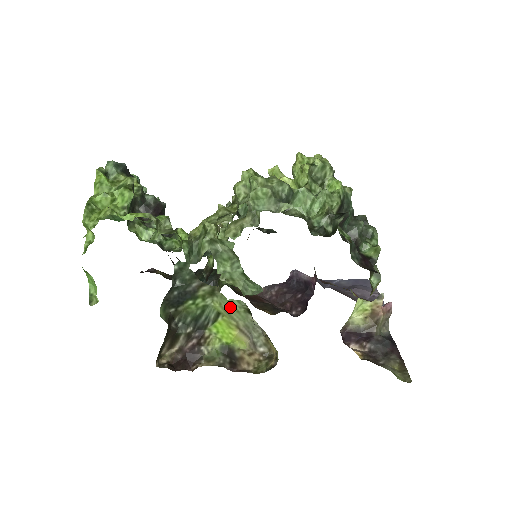
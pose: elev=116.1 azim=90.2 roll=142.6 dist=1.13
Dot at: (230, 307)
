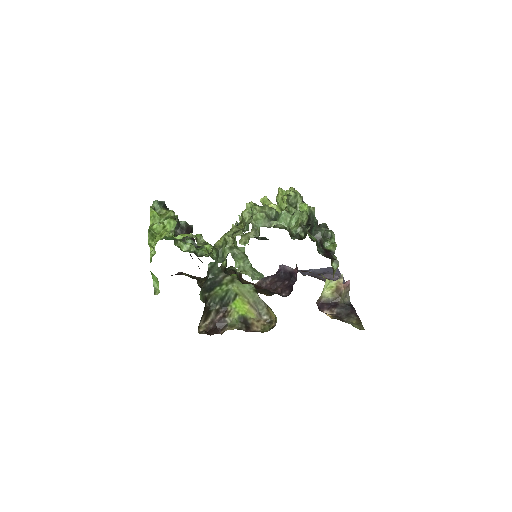
Dot at: (244, 289)
